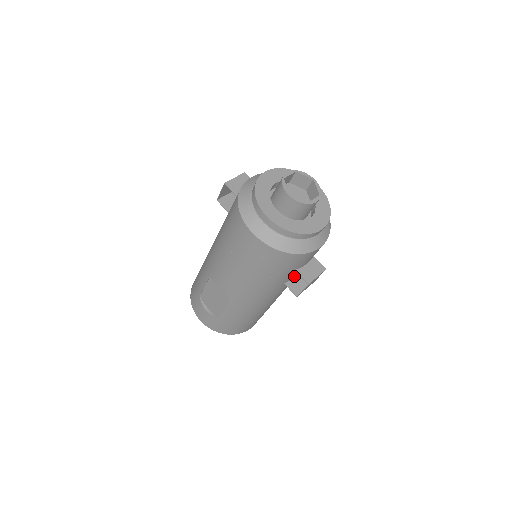
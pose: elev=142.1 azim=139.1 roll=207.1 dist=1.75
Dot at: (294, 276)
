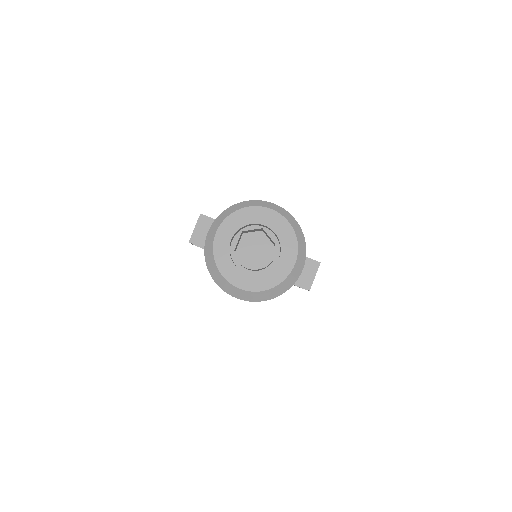
Dot at: occluded
